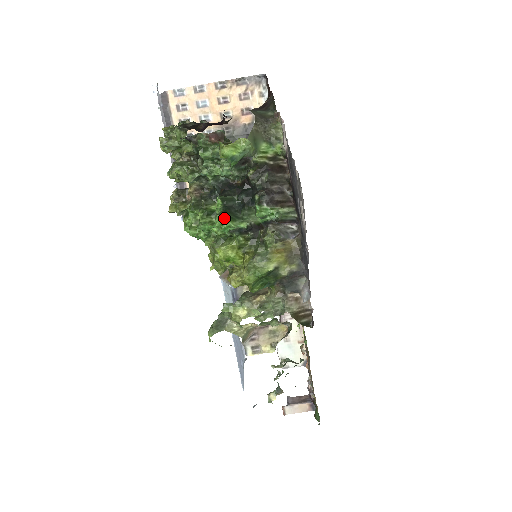
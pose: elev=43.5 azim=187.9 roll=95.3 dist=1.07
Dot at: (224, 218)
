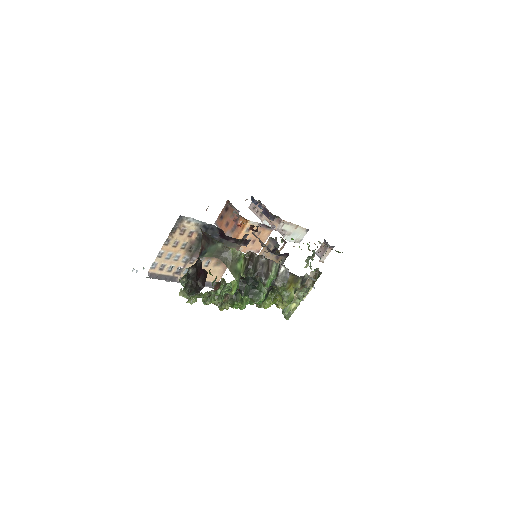
Dot at: (256, 302)
